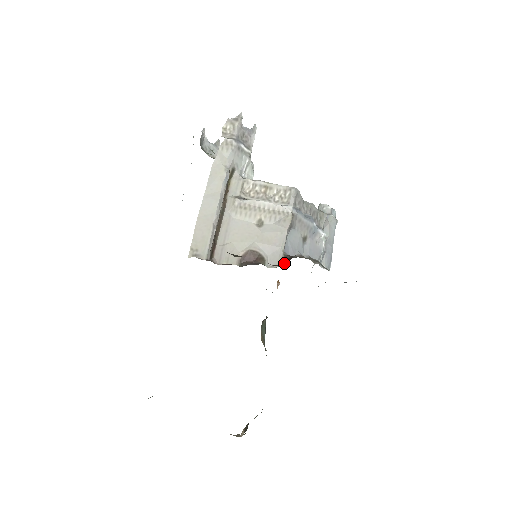
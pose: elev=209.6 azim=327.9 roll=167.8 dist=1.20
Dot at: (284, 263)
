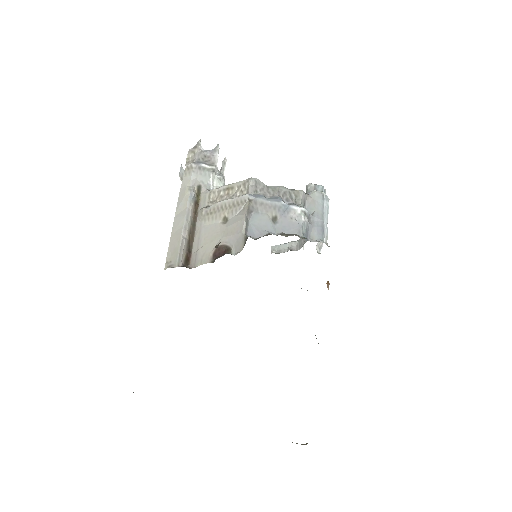
Dot at: occluded
